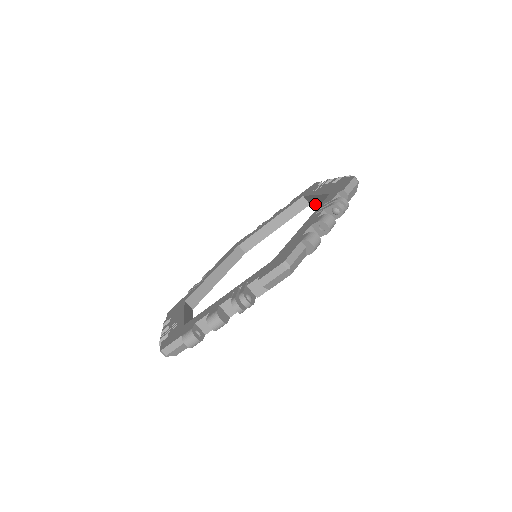
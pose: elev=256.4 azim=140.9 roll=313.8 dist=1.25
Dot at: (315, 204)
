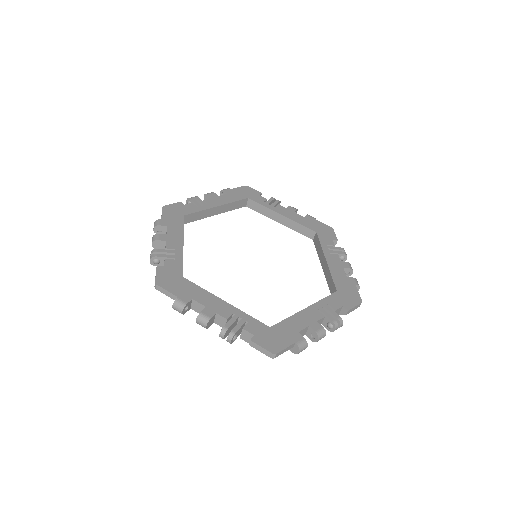
Dot at: (262, 213)
